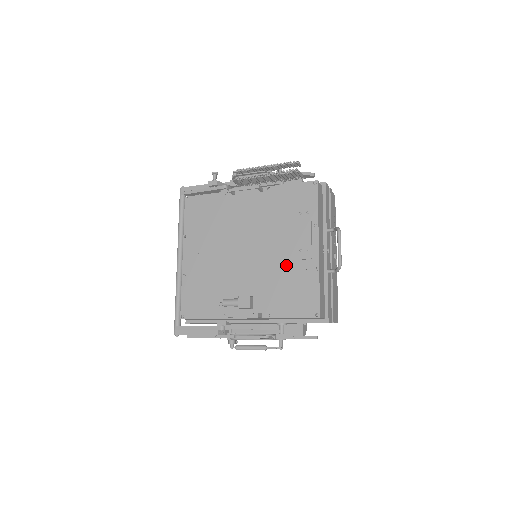
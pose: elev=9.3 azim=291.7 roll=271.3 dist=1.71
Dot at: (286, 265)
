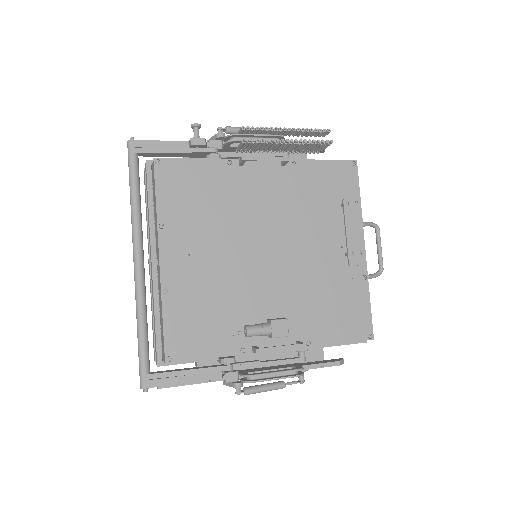
Dot at: (327, 272)
